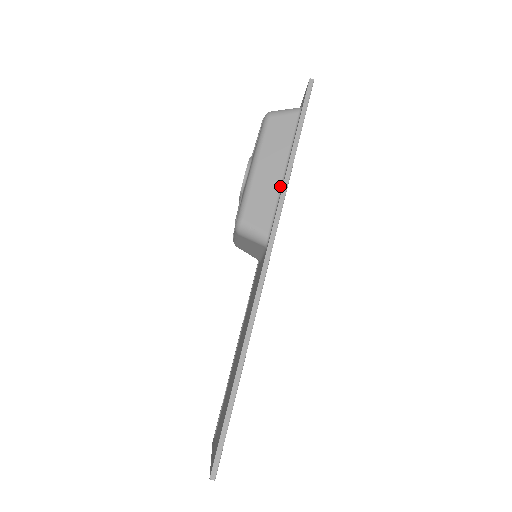
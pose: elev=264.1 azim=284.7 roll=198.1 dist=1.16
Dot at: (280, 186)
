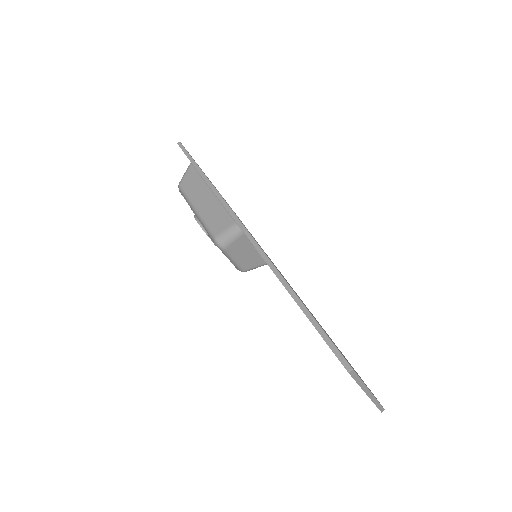
Dot at: (217, 199)
